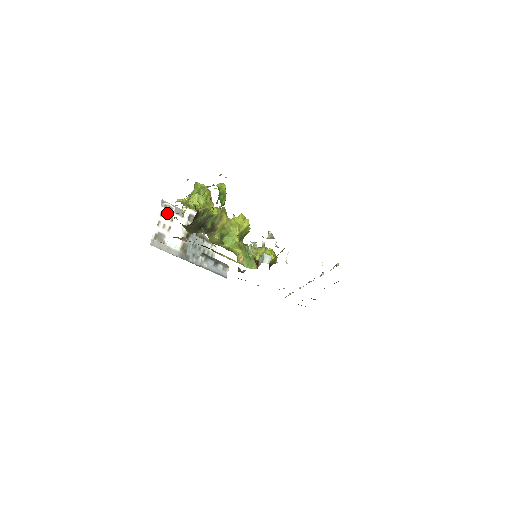
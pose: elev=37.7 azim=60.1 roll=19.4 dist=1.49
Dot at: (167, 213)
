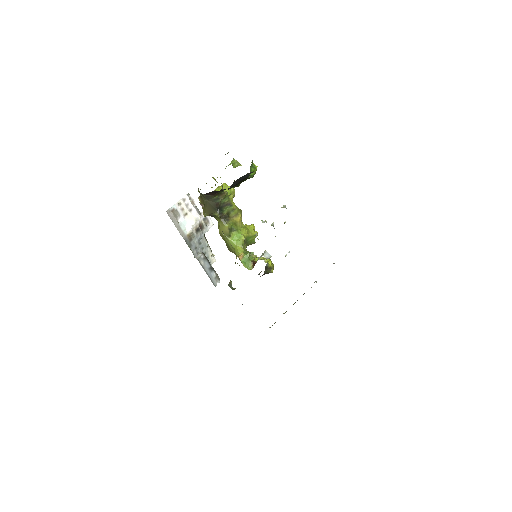
Dot at: (189, 203)
